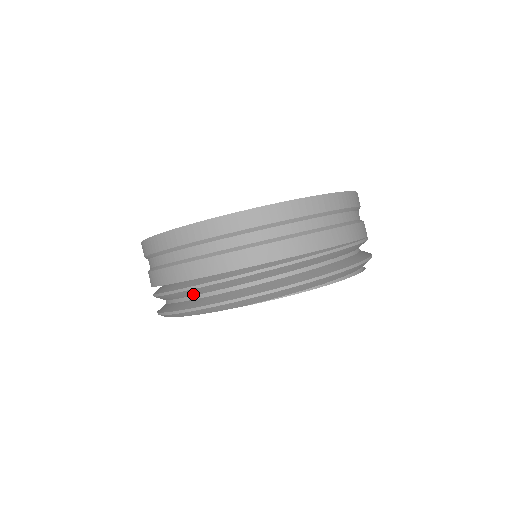
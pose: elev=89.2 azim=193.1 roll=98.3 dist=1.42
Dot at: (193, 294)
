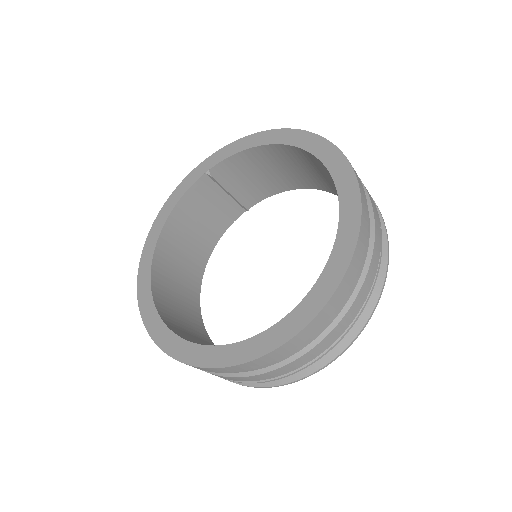
Dot at: occluded
